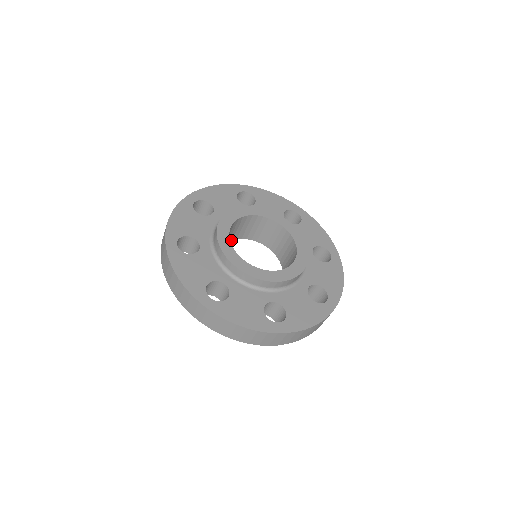
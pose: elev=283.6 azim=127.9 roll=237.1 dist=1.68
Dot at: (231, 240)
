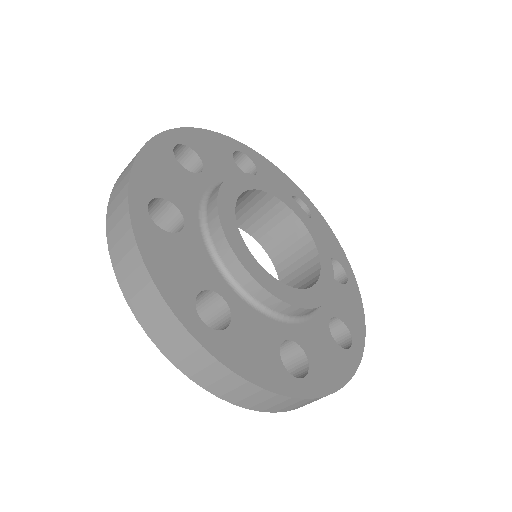
Dot at: (244, 229)
